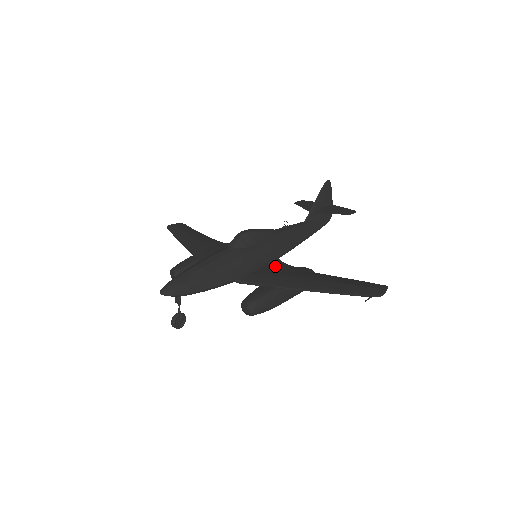
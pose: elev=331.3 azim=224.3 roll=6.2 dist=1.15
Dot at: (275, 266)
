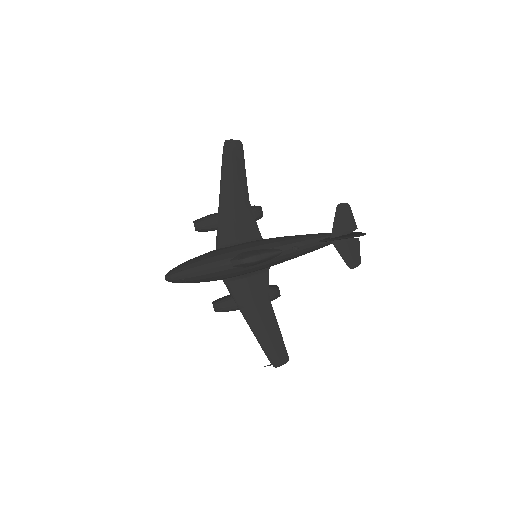
Dot at: (257, 280)
